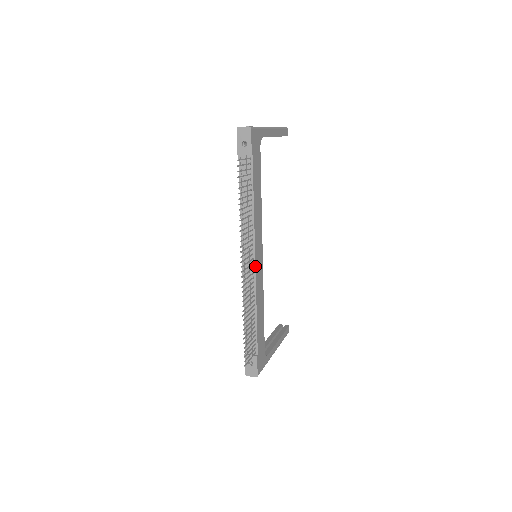
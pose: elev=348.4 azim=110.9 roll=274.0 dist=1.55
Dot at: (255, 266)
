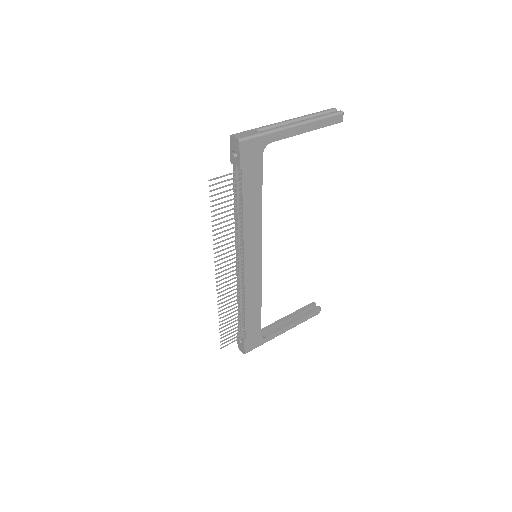
Dot at: (244, 270)
